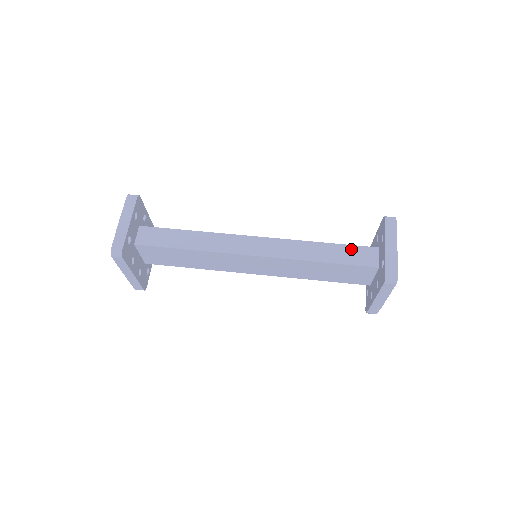
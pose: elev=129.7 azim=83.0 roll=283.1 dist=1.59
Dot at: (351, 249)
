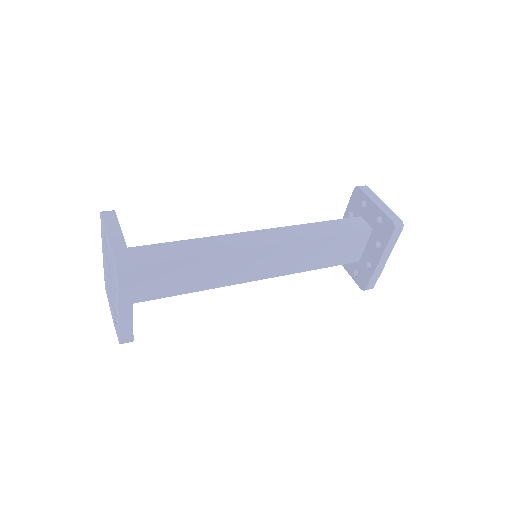
Dot at: (342, 222)
